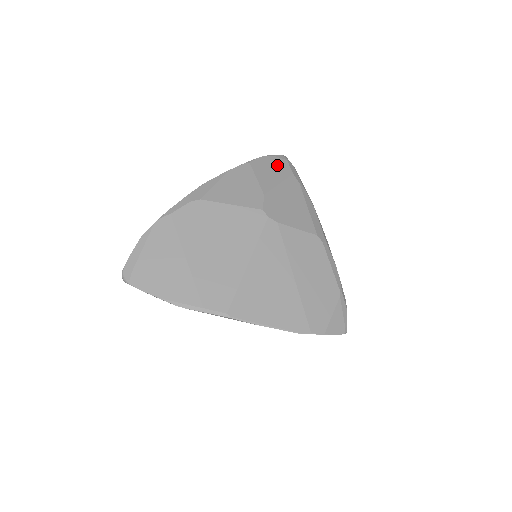
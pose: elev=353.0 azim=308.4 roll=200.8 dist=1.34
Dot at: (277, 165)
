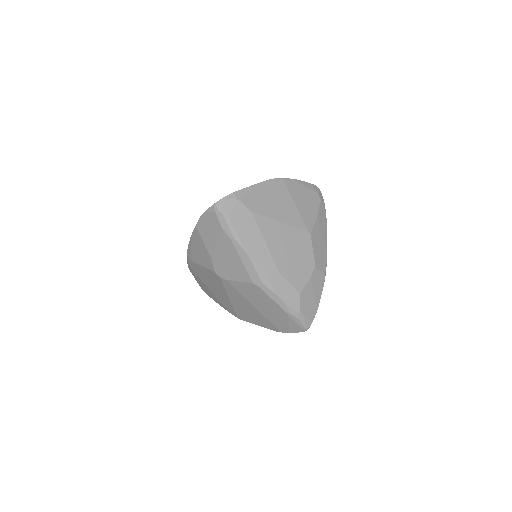
Dot at: (211, 223)
